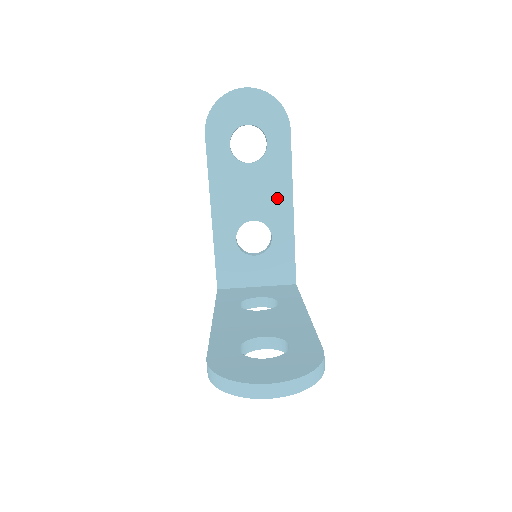
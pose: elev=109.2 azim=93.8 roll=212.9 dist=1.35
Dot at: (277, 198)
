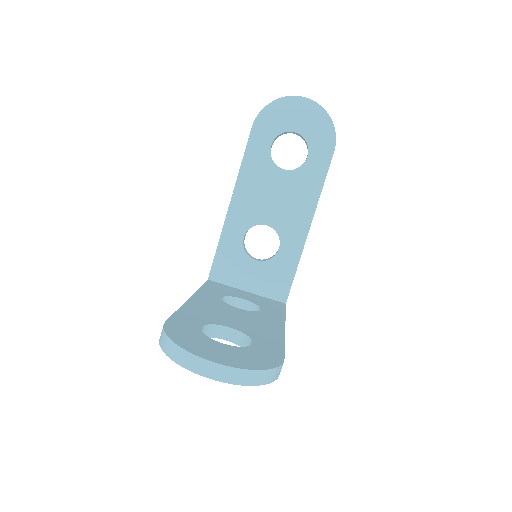
Dot at: (298, 212)
